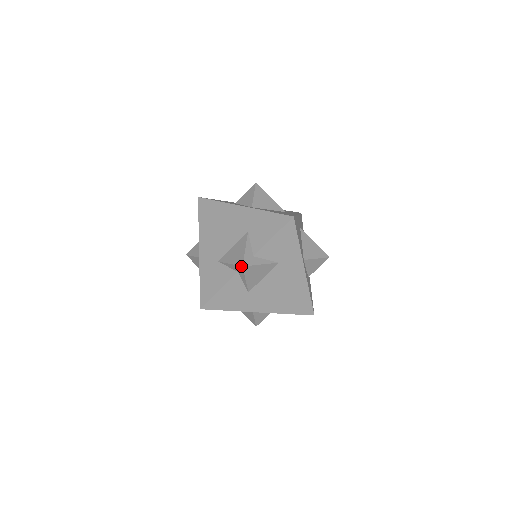
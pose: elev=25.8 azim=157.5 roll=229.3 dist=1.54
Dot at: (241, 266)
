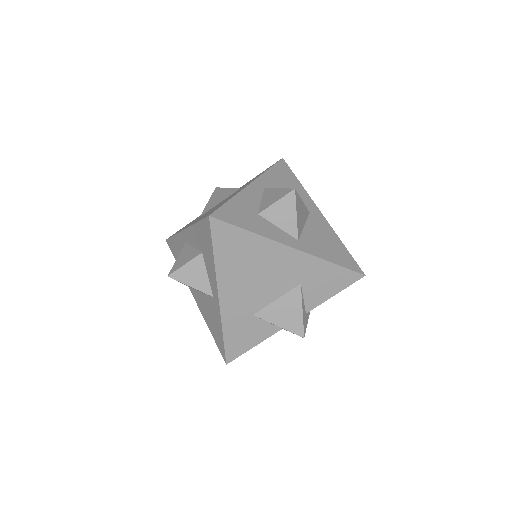
Dot at: (302, 337)
